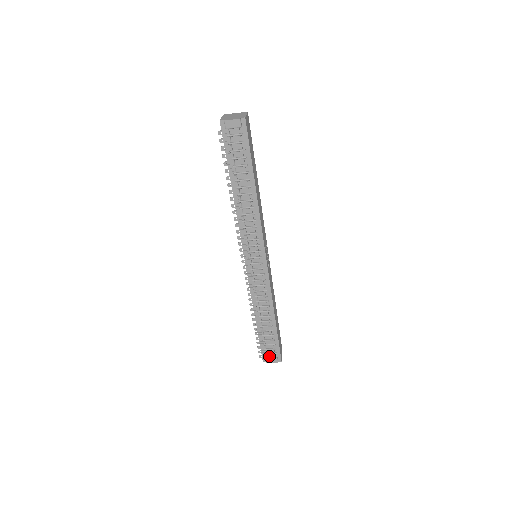
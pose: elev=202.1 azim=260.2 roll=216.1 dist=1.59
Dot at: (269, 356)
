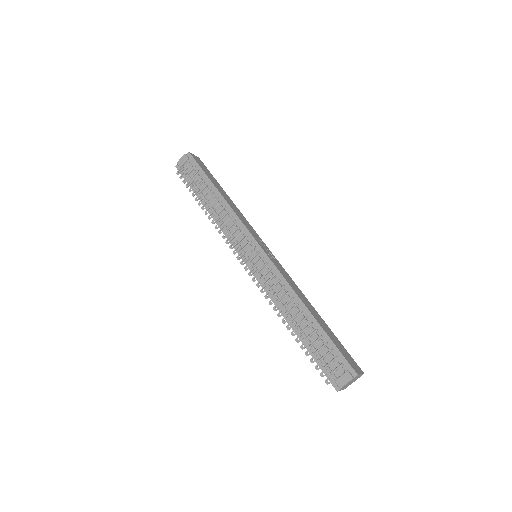
Dot at: (338, 376)
